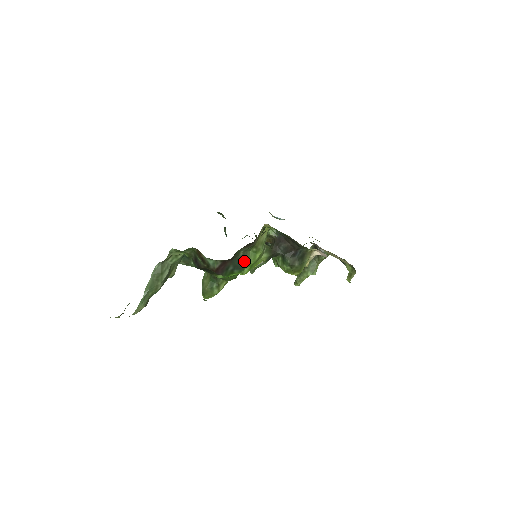
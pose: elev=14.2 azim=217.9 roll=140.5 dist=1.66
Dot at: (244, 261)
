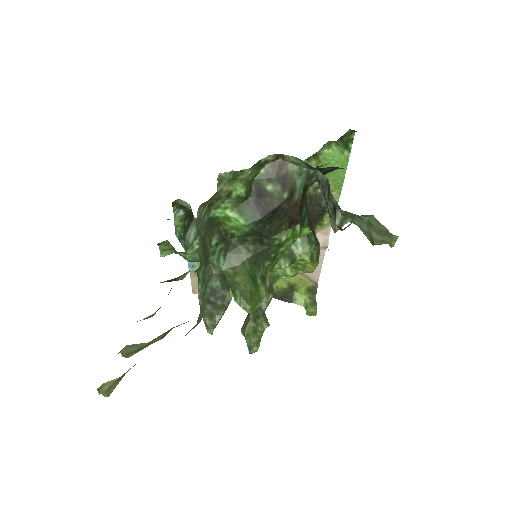
Dot at: occluded
